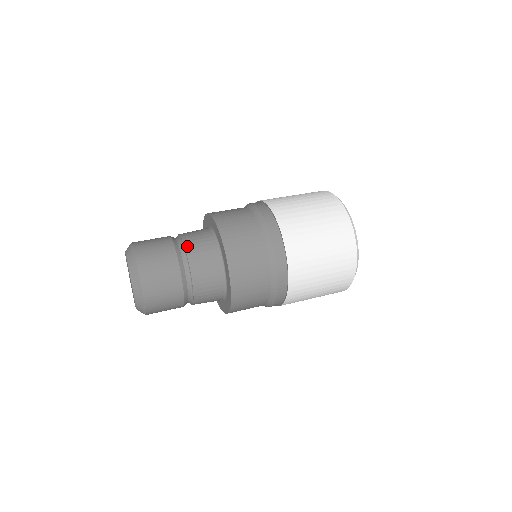
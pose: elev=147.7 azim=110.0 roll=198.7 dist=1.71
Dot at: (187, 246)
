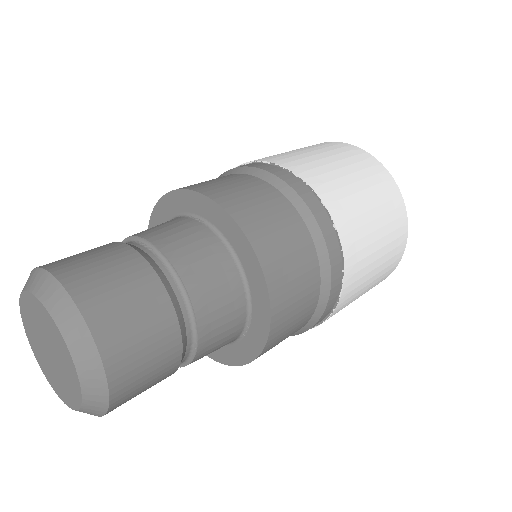
Dot at: (126, 238)
